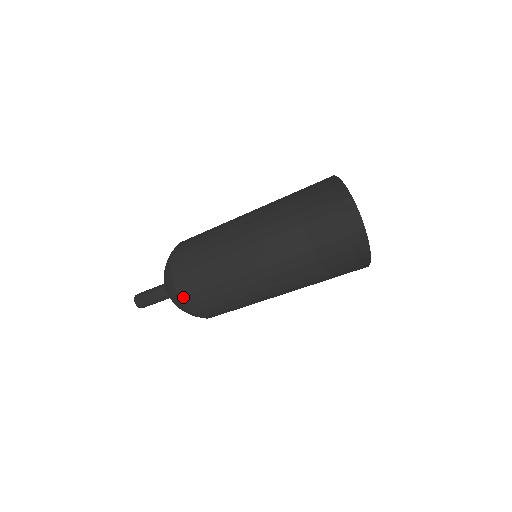
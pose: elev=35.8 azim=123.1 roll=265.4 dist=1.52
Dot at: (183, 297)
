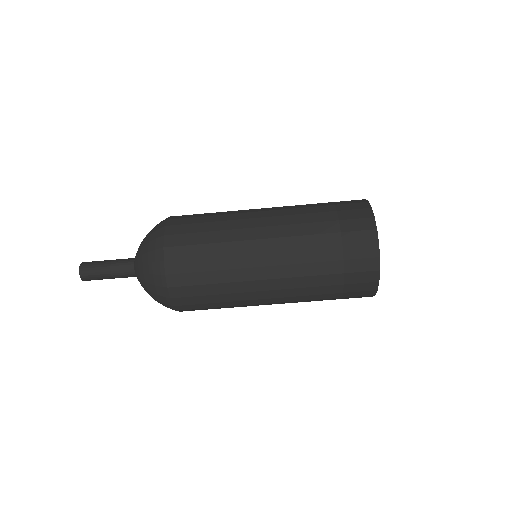
Dot at: (168, 261)
